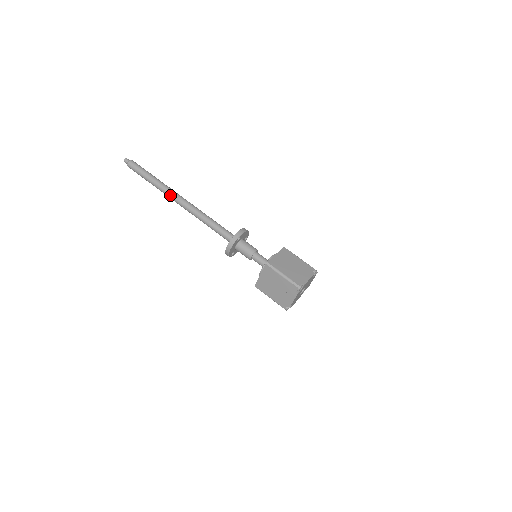
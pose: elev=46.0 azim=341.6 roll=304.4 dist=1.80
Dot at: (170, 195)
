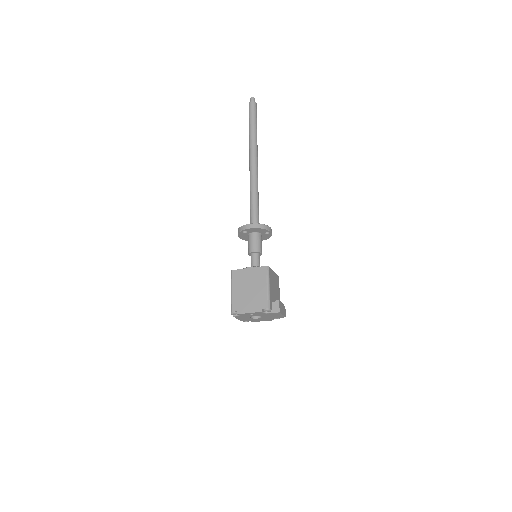
Dot at: (249, 153)
